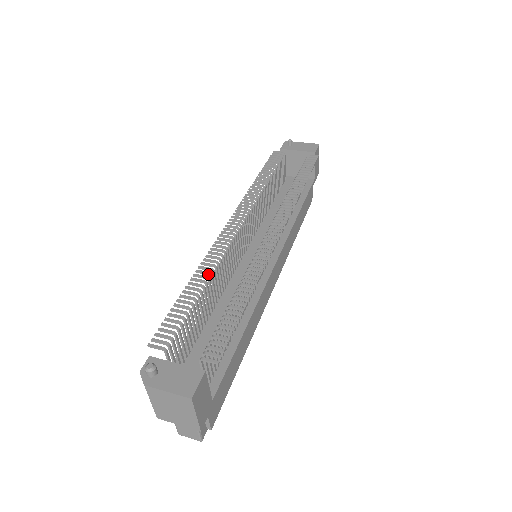
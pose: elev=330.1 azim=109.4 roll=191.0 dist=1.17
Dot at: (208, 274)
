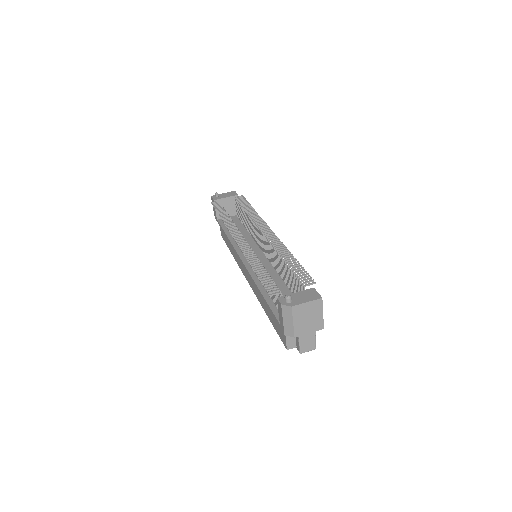
Dot at: (257, 260)
